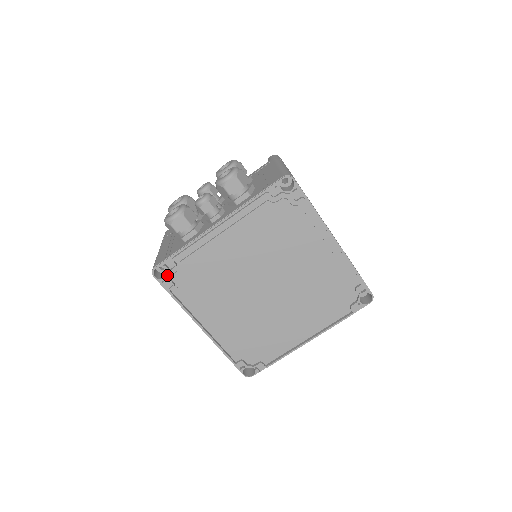
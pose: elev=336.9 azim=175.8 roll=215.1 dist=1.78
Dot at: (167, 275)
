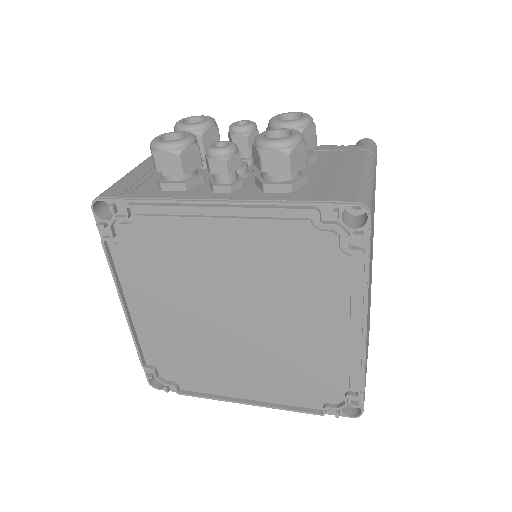
Dot at: (111, 218)
